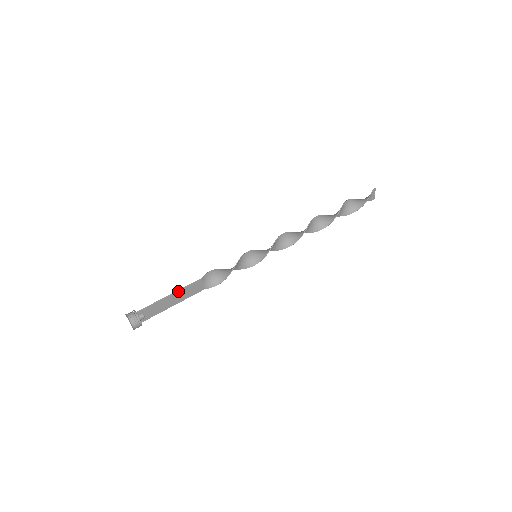
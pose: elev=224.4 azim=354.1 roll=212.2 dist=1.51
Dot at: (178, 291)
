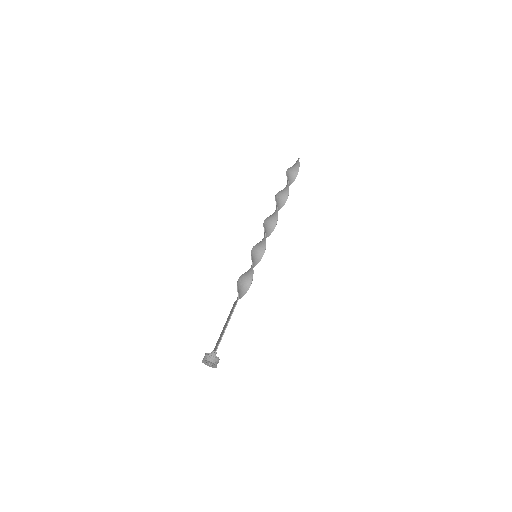
Dot at: occluded
